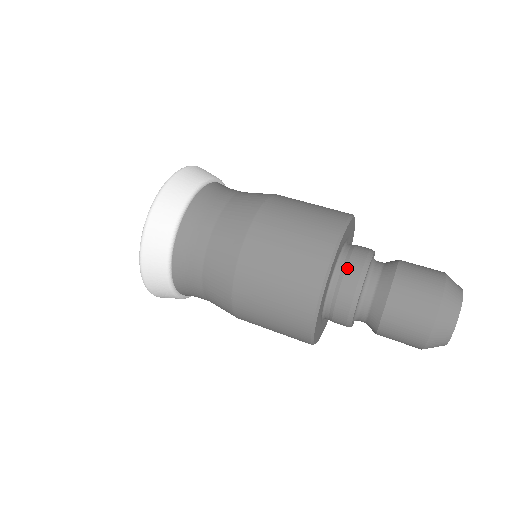
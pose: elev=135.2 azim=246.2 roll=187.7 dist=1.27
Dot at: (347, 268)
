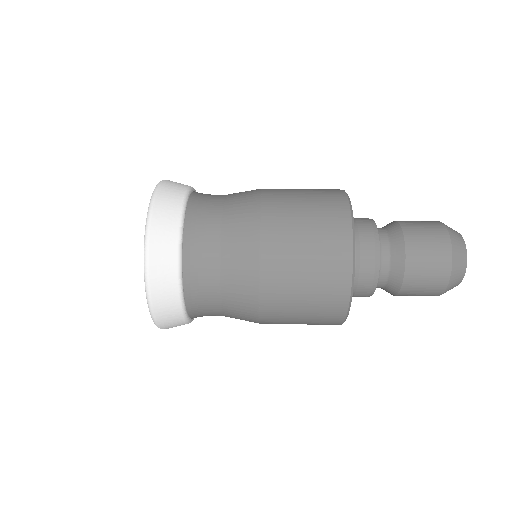
Dot at: (361, 243)
